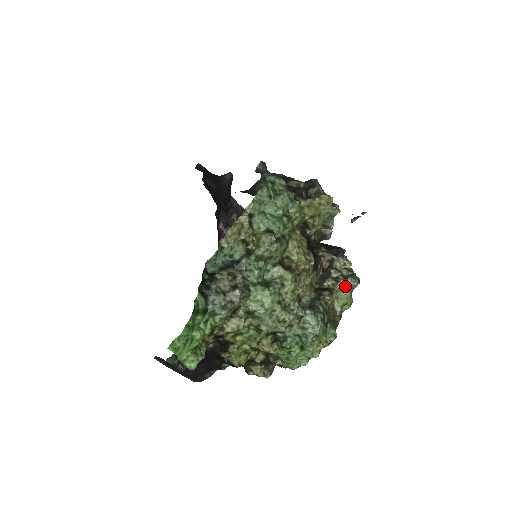
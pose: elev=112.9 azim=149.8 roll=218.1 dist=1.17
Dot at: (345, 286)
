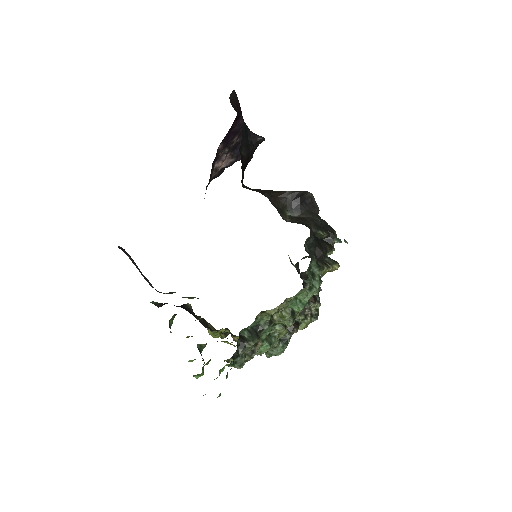
Dot at: (309, 321)
